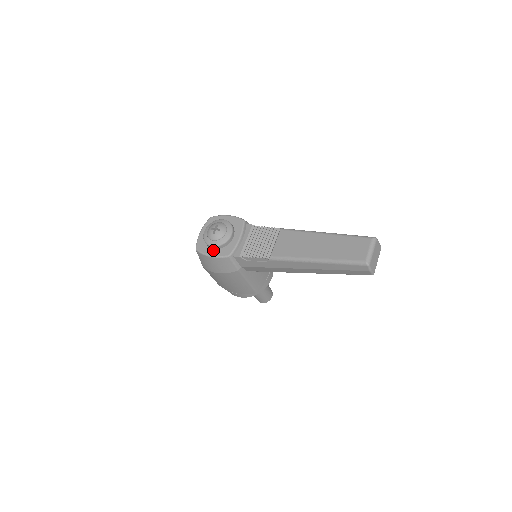
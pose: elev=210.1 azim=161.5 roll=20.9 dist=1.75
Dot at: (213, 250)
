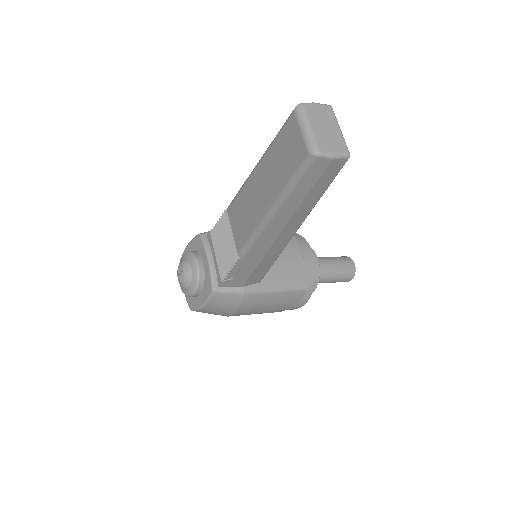
Dot at: (199, 297)
